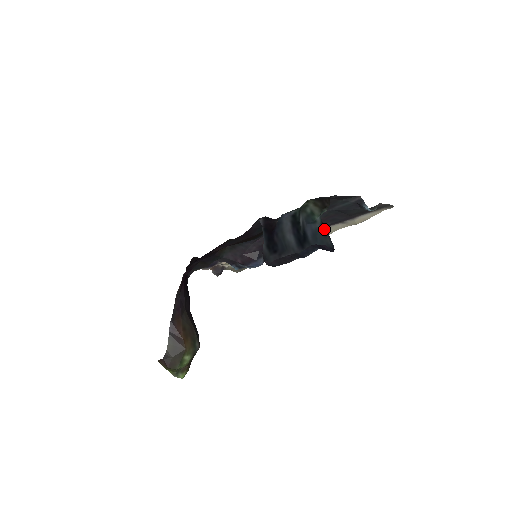
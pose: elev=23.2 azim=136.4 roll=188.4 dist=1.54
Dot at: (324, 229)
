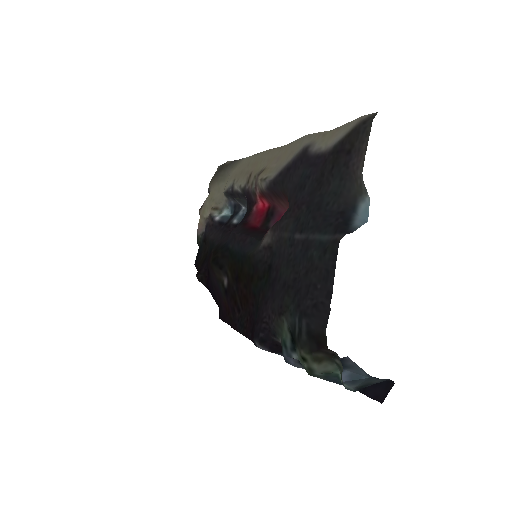
Dot at: (363, 387)
